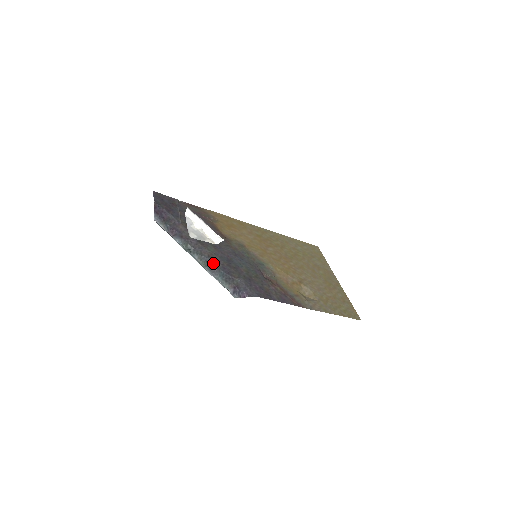
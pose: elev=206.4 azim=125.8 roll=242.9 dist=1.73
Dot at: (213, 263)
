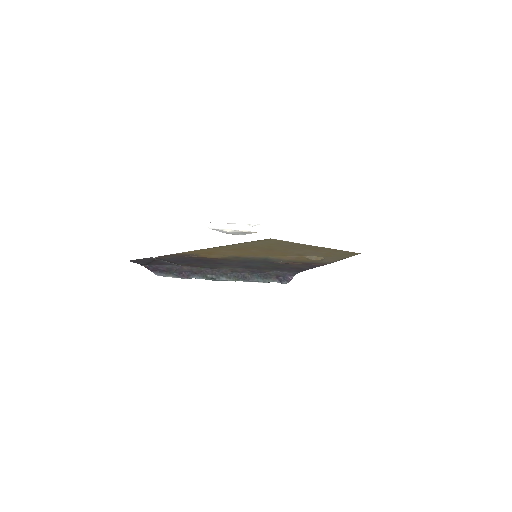
Dot at: (241, 274)
